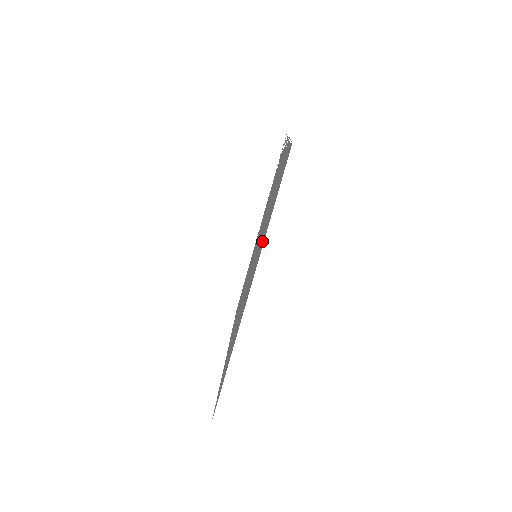
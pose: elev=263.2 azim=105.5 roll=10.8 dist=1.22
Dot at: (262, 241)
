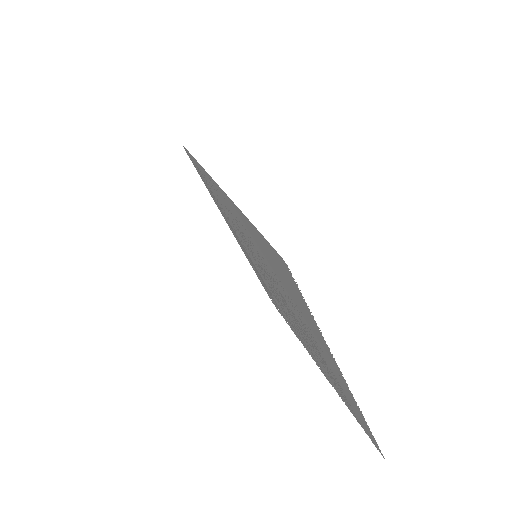
Dot at: (216, 192)
